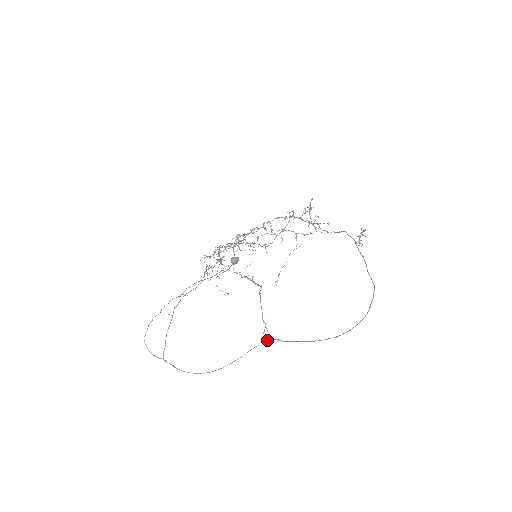
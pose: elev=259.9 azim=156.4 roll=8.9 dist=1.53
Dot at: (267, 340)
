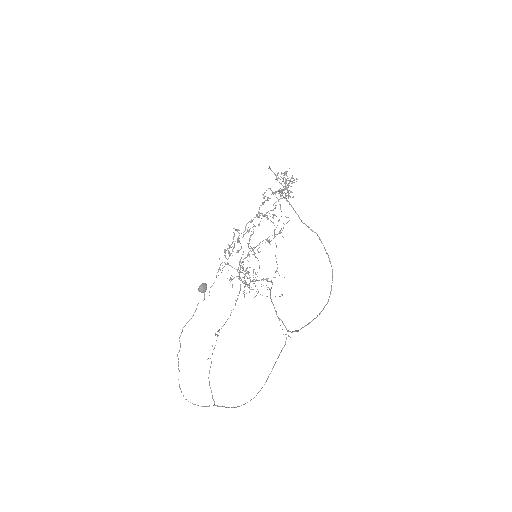
Dot at: (289, 336)
